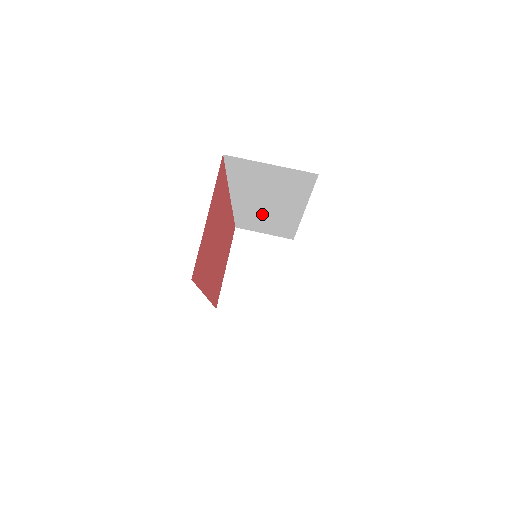
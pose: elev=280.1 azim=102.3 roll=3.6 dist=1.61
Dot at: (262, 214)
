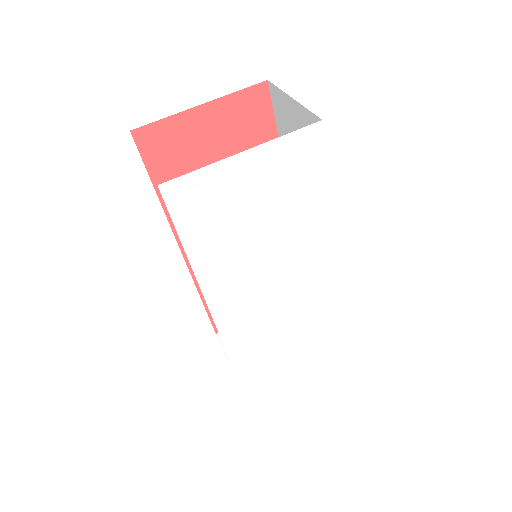
Dot at: occluded
